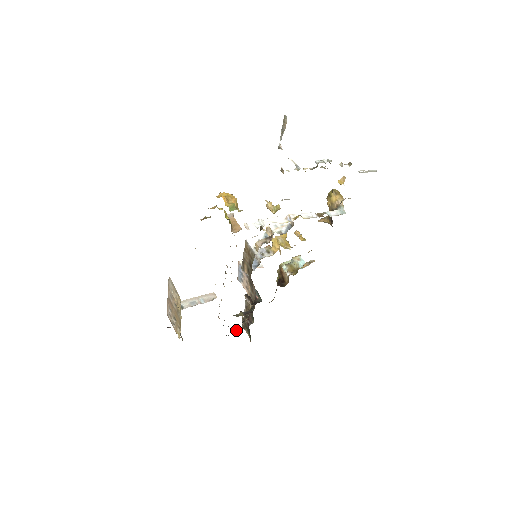
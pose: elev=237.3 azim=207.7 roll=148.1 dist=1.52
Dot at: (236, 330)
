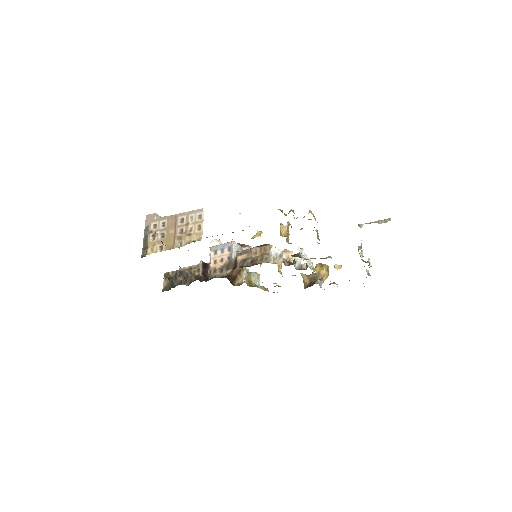
Dot at: (173, 279)
